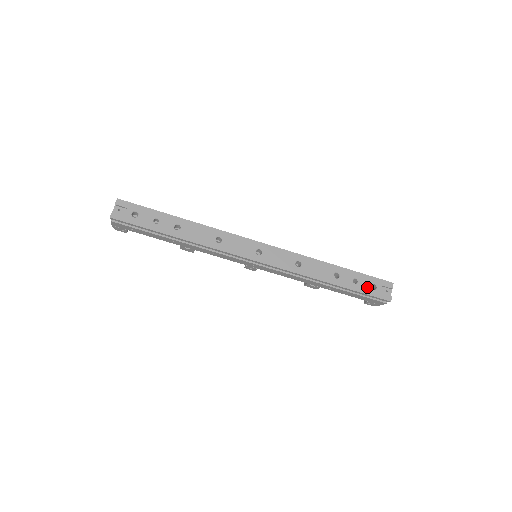
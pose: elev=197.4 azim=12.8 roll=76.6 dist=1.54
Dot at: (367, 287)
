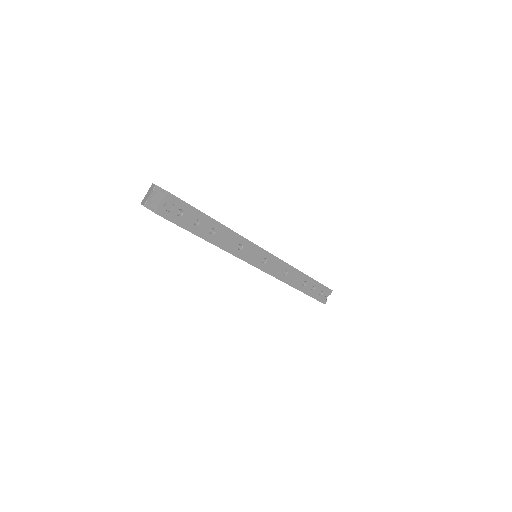
Dot at: (317, 293)
